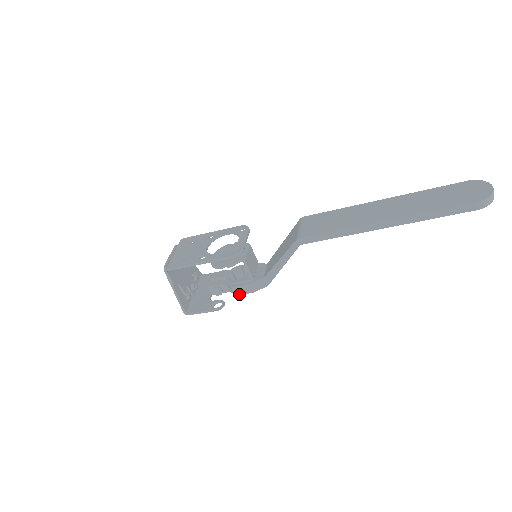
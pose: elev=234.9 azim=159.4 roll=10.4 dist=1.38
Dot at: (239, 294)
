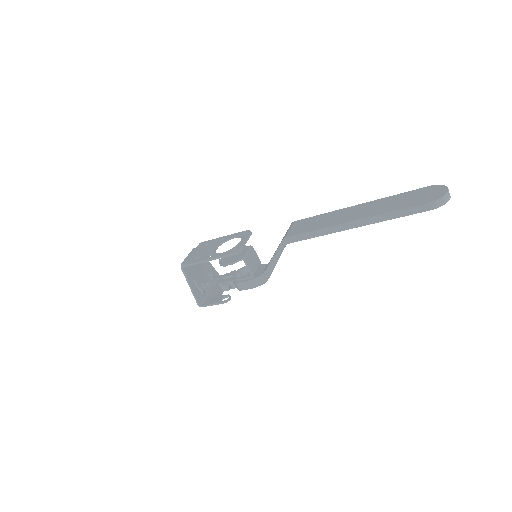
Dot at: (243, 289)
